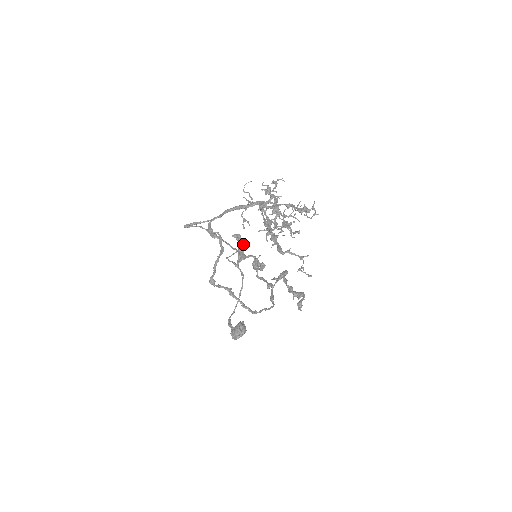
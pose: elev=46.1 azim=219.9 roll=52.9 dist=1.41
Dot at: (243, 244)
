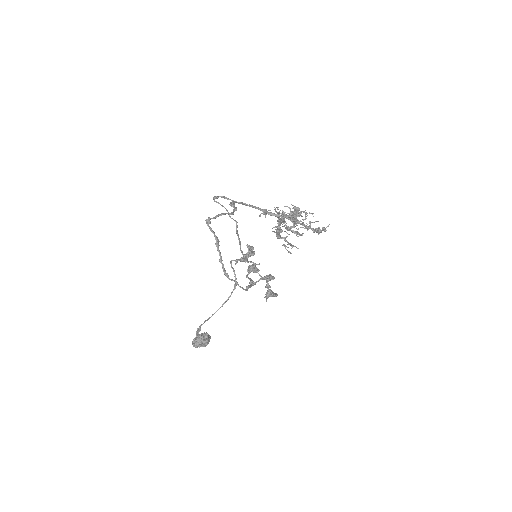
Dot at: (251, 255)
